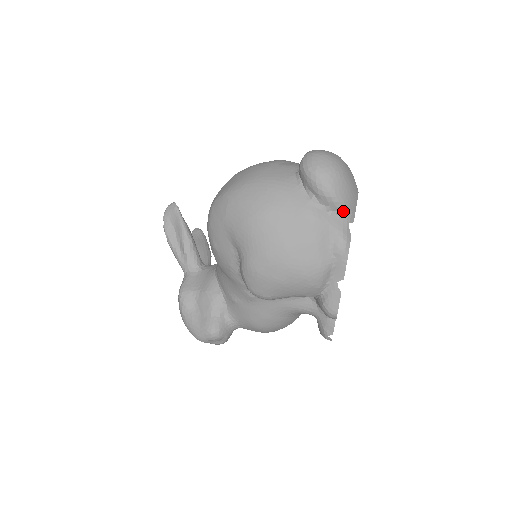
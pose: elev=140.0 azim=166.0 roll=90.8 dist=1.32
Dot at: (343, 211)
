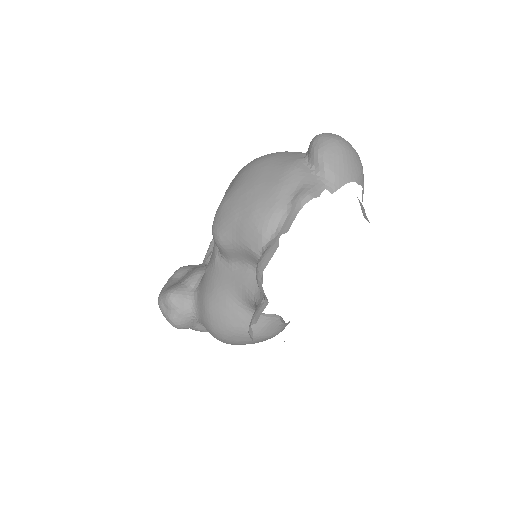
Dot at: (325, 174)
